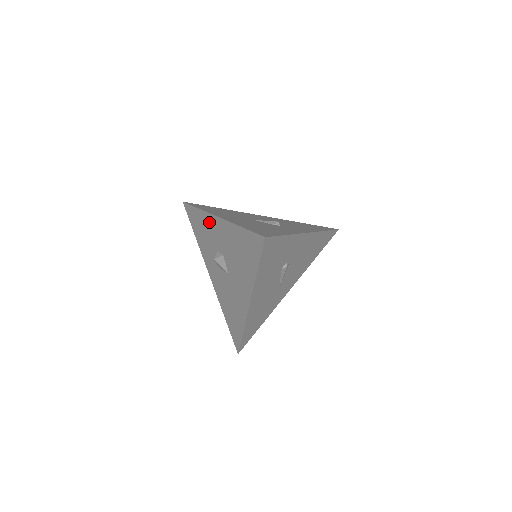
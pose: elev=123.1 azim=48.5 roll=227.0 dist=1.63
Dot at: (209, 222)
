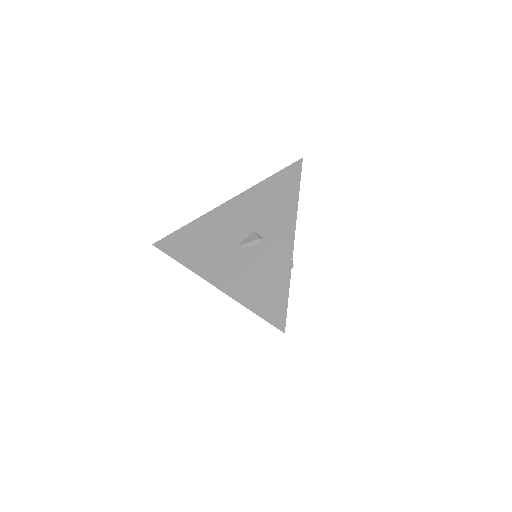
Dot at: occluded
